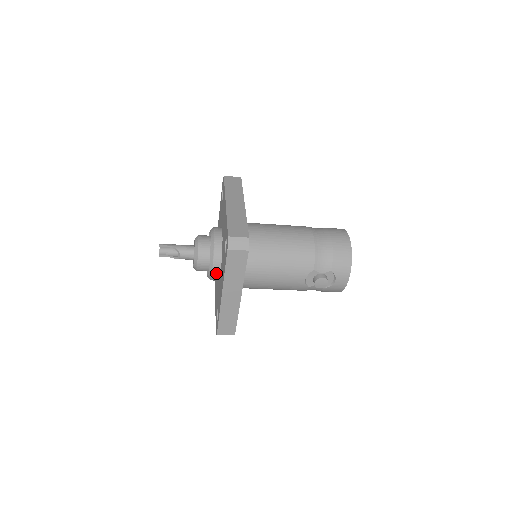
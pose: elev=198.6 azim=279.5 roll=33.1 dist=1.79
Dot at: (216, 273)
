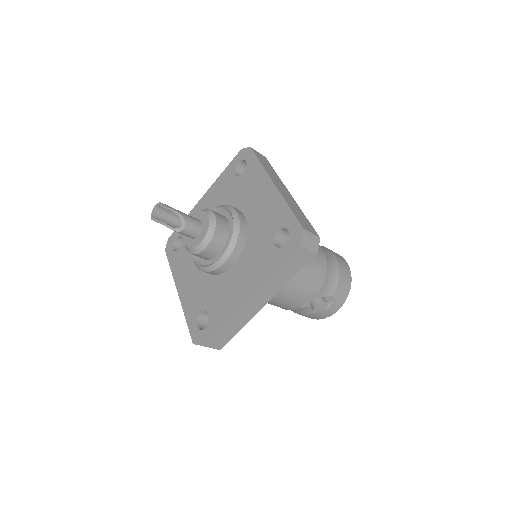
Dot at: (226, 265)
